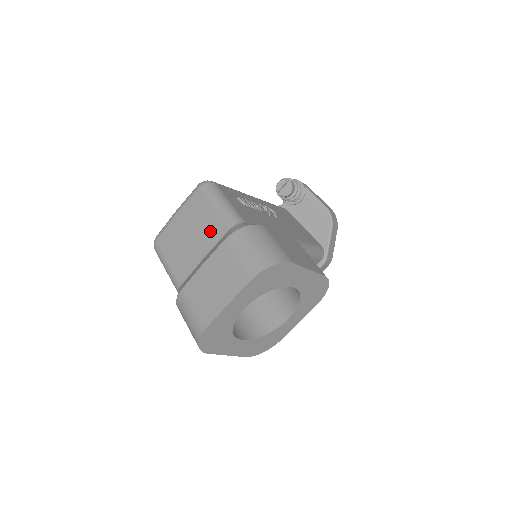
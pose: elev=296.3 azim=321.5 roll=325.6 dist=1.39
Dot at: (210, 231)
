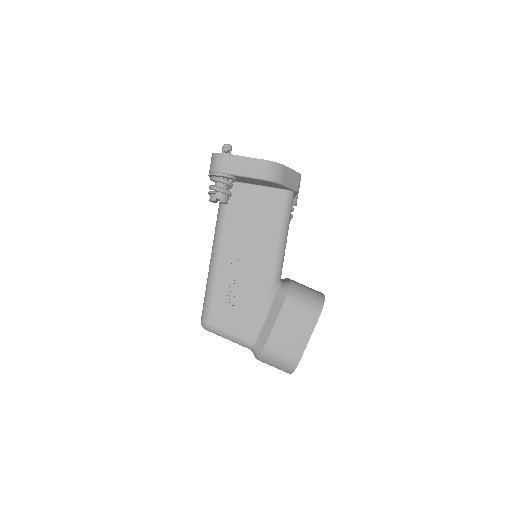
Dot at: occluded
